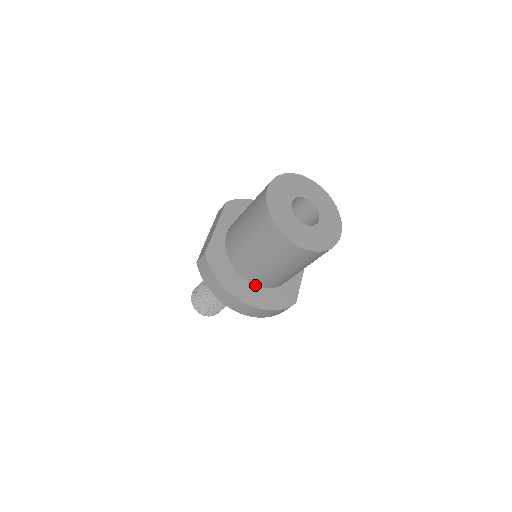
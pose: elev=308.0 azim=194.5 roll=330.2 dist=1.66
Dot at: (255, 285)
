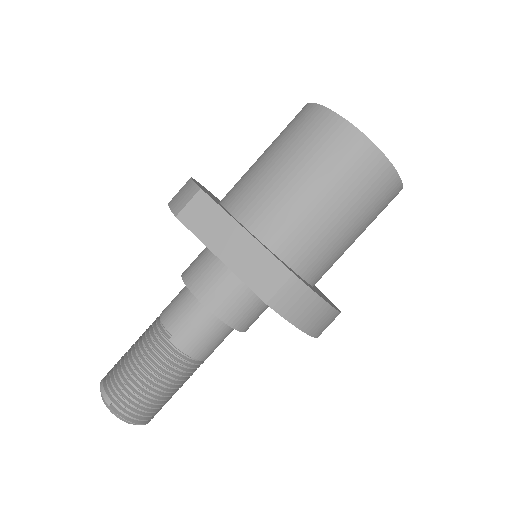
Dot at: occluded
